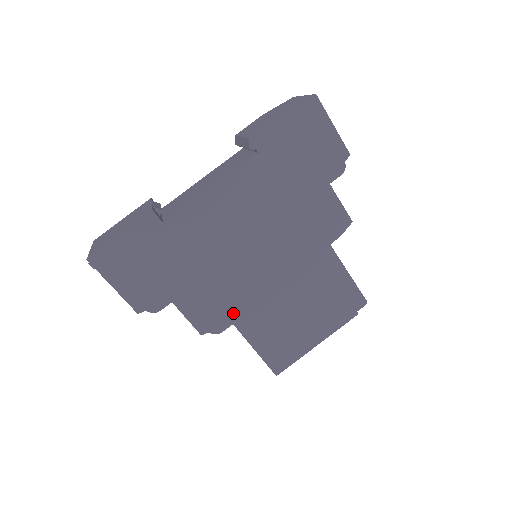
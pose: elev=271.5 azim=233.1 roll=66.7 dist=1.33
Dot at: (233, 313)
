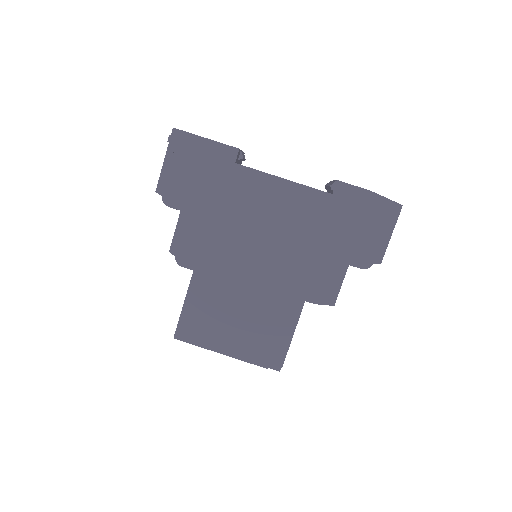
Dot at: (202, 264)
